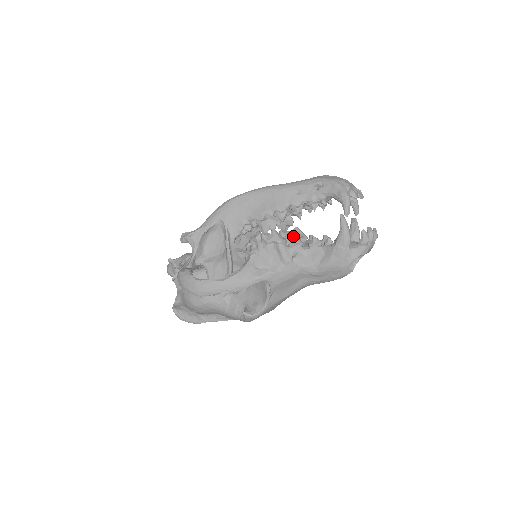
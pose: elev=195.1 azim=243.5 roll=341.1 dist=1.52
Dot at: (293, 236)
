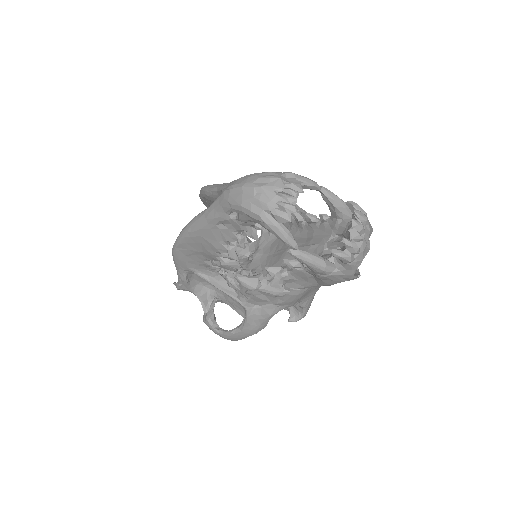
Dot at: occluded
